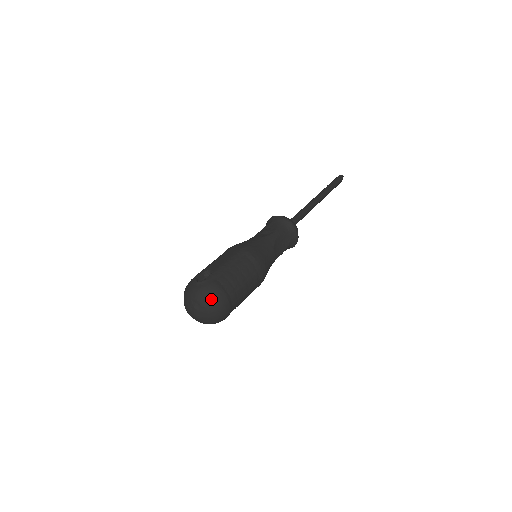
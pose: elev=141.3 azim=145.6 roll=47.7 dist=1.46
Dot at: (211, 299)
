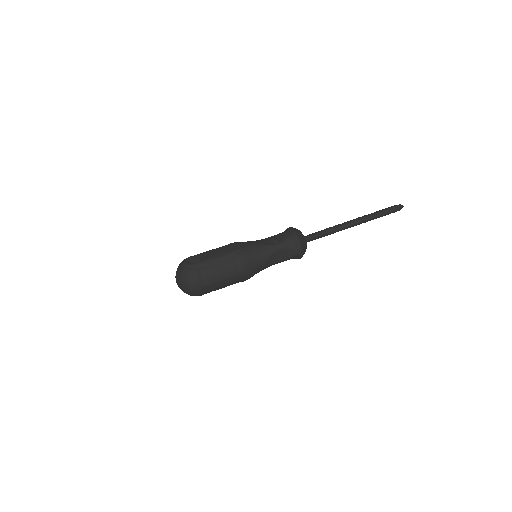
Dot at: (187, 281)
